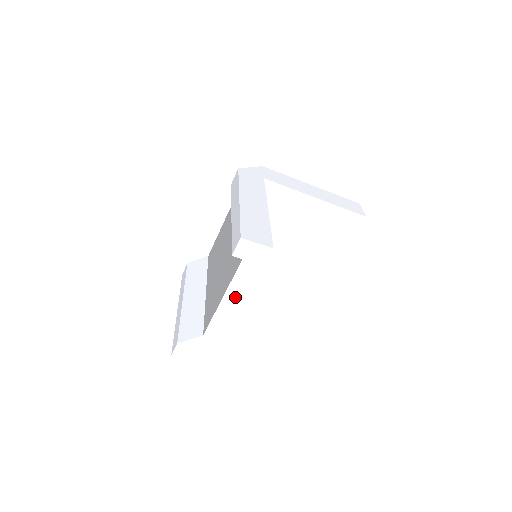
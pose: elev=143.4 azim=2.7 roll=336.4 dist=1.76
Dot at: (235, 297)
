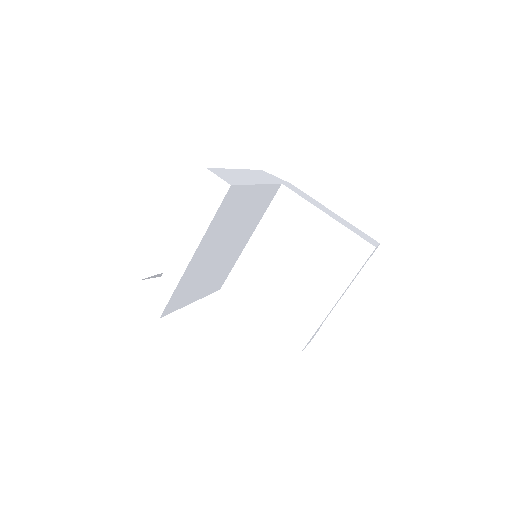
Dot at: (193, 236)
